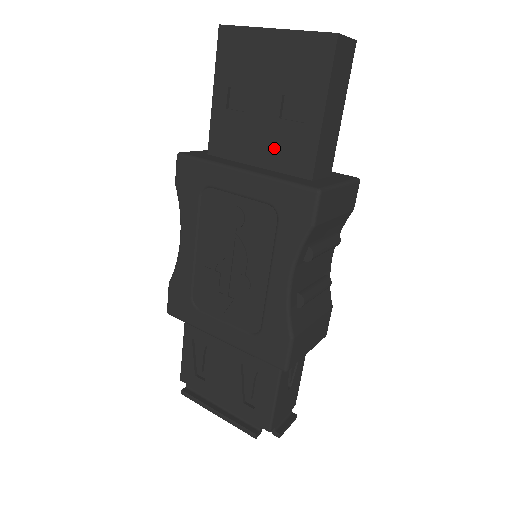
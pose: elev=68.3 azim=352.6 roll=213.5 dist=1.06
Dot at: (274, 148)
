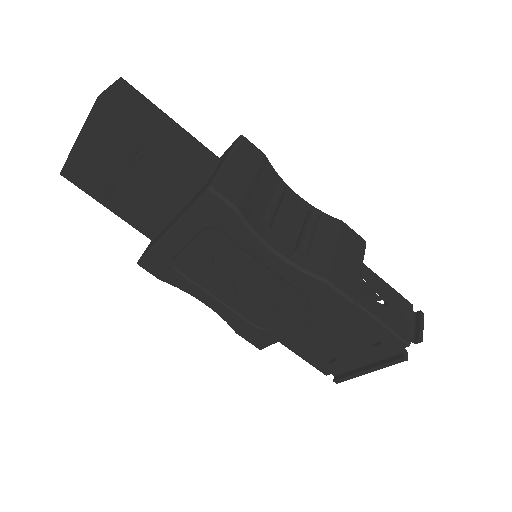
Dot at: (168, 194)
